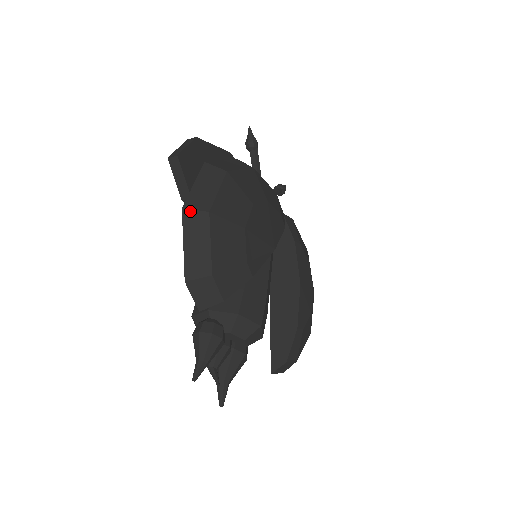
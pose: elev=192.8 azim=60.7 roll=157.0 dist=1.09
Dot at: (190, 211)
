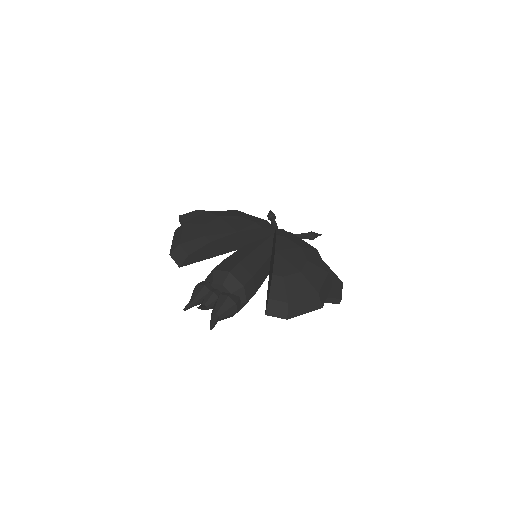
Dot at: (177, 229)
